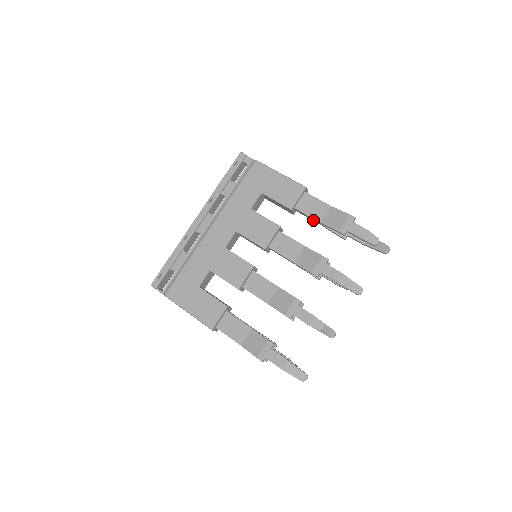
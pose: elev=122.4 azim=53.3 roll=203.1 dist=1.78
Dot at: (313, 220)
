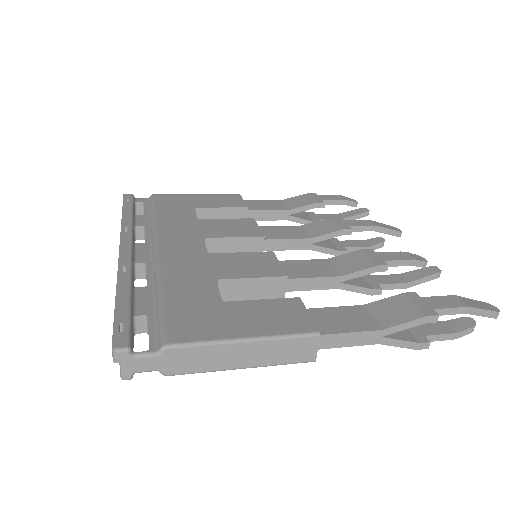
Dot at: (275, 218)
